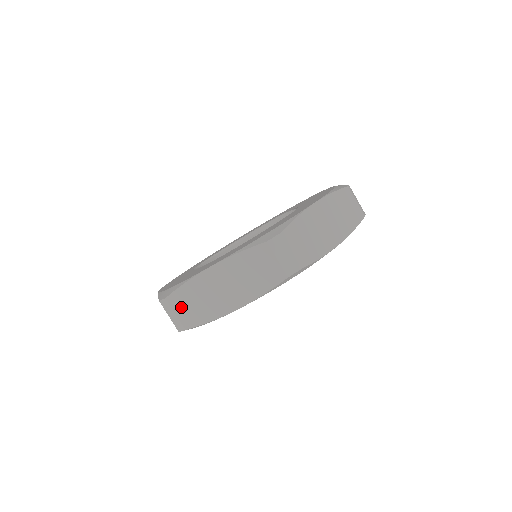
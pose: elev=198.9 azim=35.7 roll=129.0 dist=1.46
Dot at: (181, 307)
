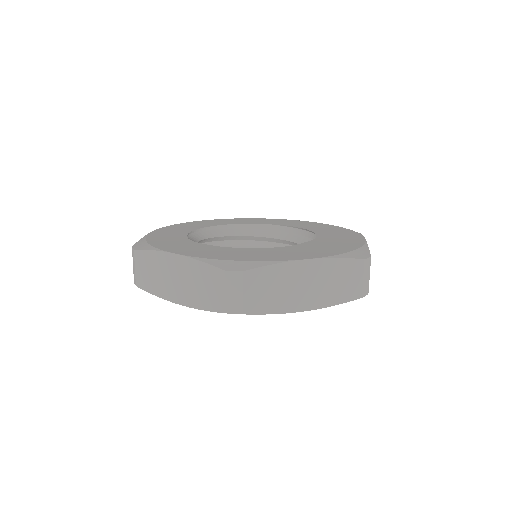
Dot at: (253, 288)
